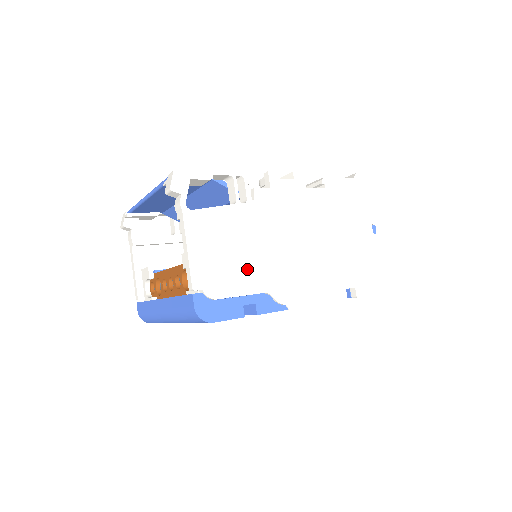
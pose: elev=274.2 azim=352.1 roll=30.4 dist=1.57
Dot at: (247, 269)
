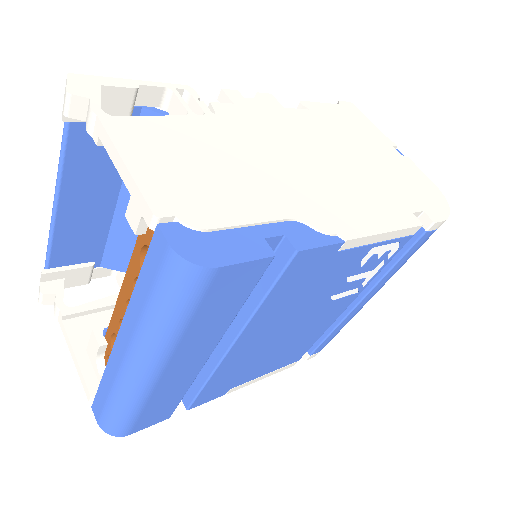
Dot at: (245, 189)
